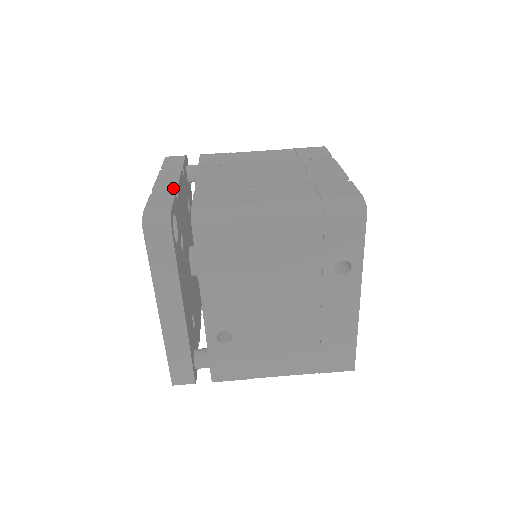
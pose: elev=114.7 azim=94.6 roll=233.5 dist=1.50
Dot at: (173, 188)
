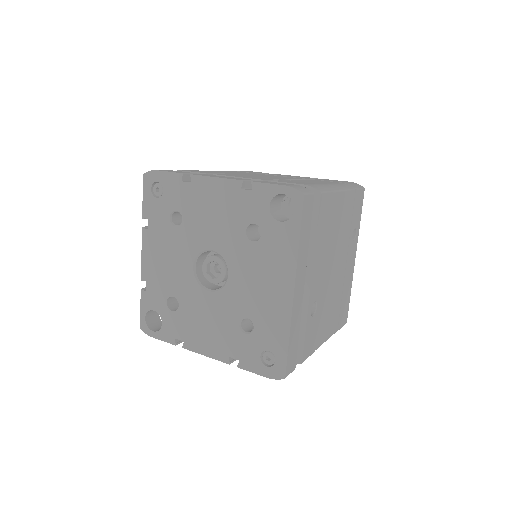
Dot at: occluded
